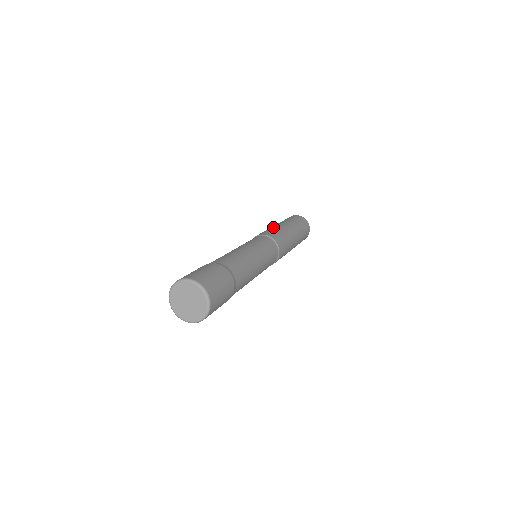
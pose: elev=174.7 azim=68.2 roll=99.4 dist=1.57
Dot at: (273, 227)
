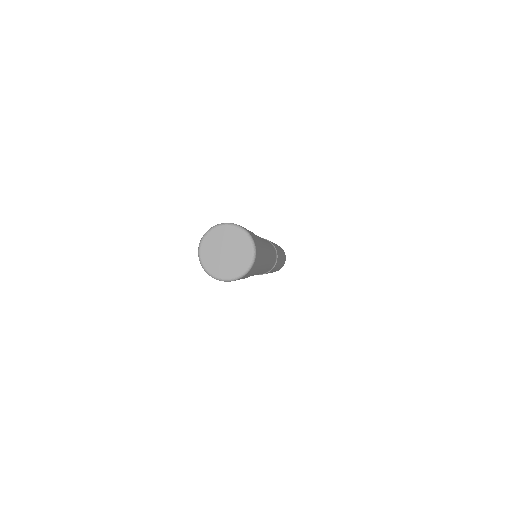
Dot at: occluded
